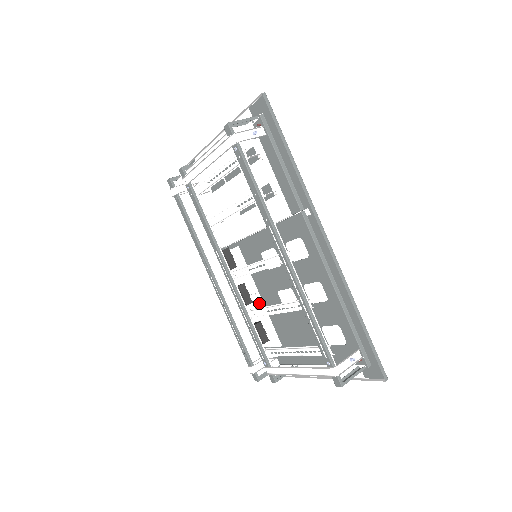
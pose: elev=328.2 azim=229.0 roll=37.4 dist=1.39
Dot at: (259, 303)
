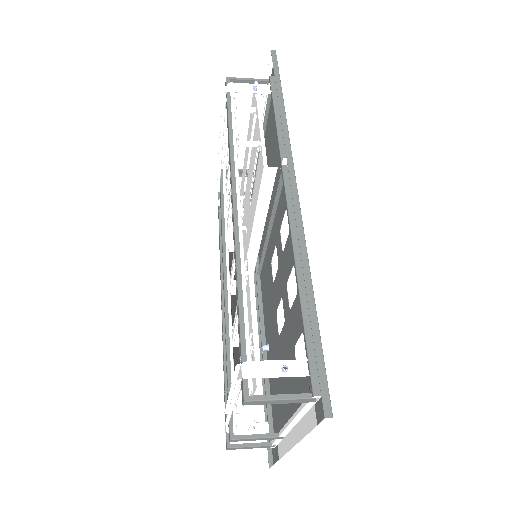
Dot at: (251, 324)
